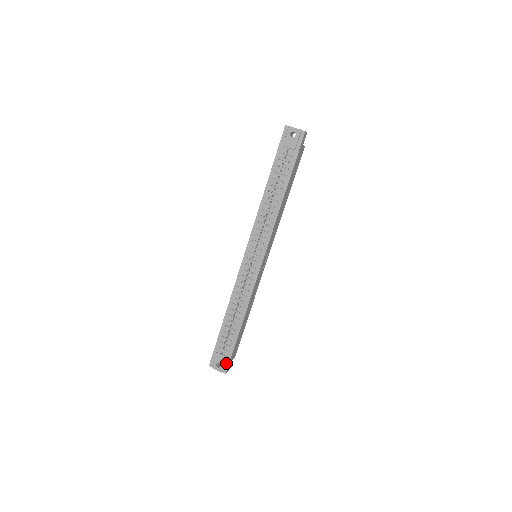
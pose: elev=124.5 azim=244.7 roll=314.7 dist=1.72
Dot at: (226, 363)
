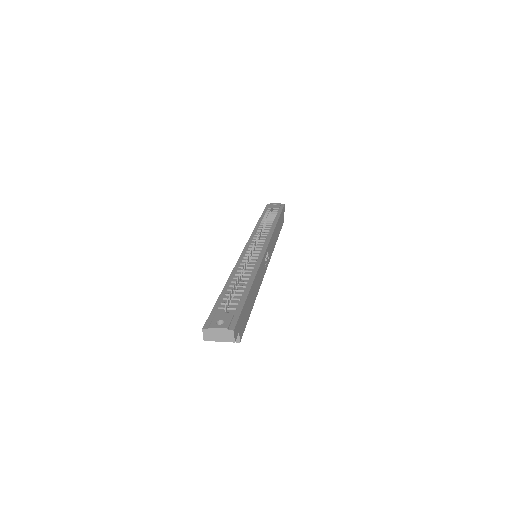
Dot at: (233, 320)
